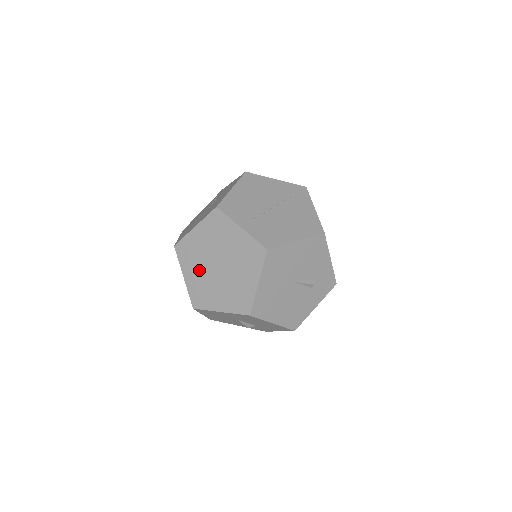
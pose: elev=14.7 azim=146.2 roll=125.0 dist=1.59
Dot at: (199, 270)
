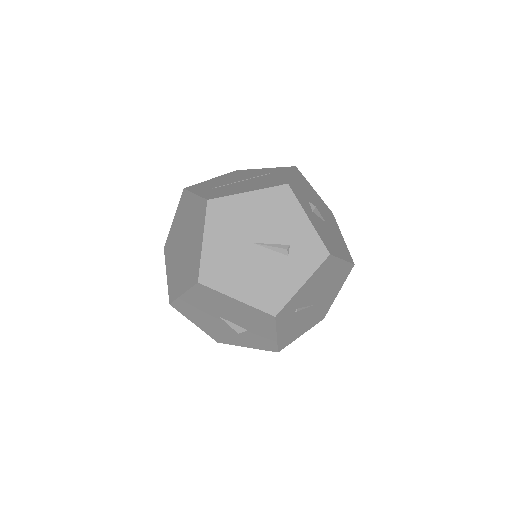
Dot at: (174, 259)
